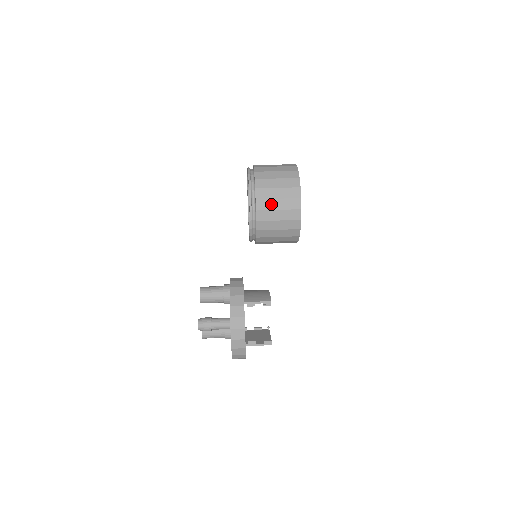
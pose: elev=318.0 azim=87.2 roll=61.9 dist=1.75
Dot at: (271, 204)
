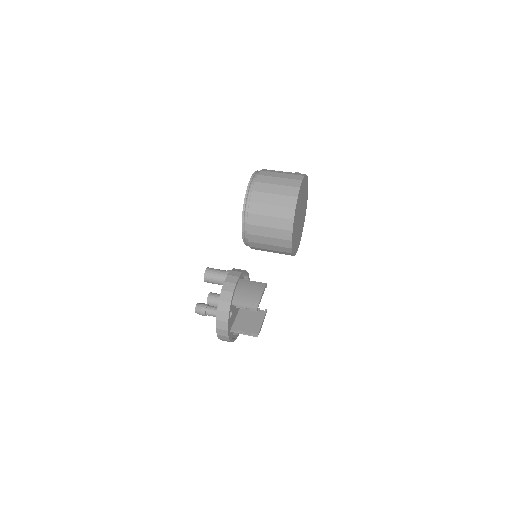
Dot at: (262, 231)
